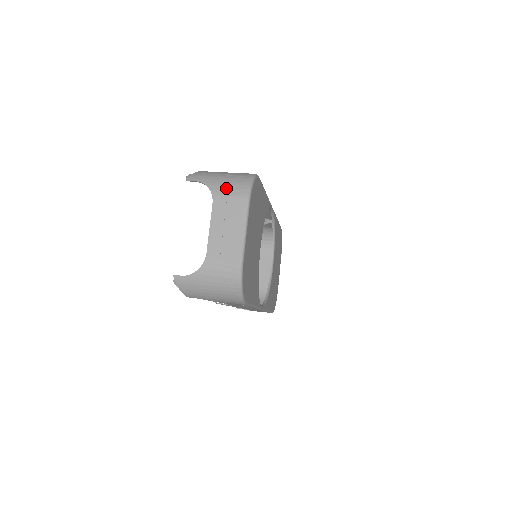
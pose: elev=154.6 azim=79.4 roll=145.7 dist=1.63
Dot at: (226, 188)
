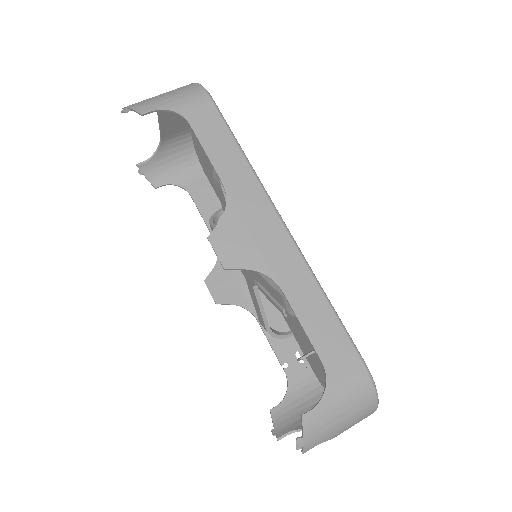
Dot at: occluded
